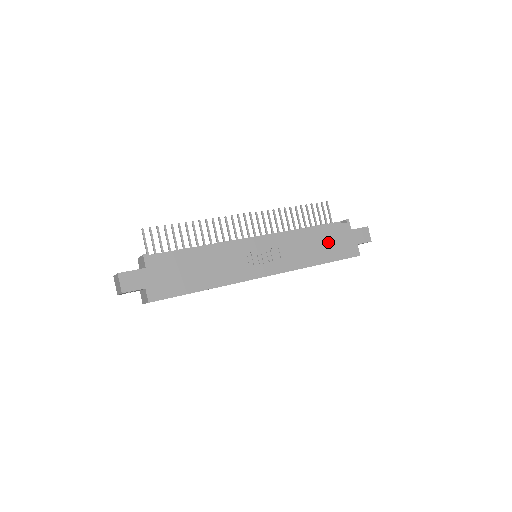
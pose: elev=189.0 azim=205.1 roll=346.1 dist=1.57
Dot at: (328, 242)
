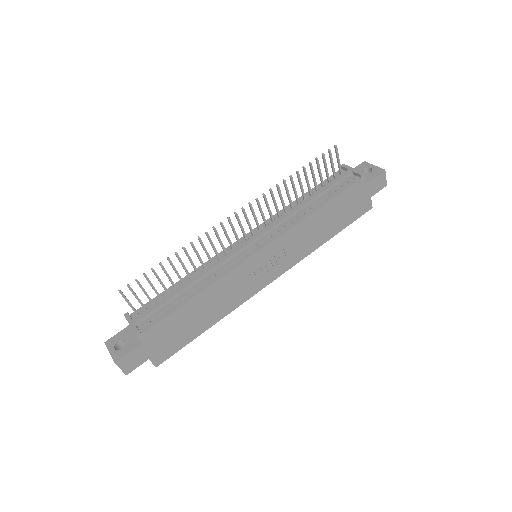
Dot at: (338, 212)
